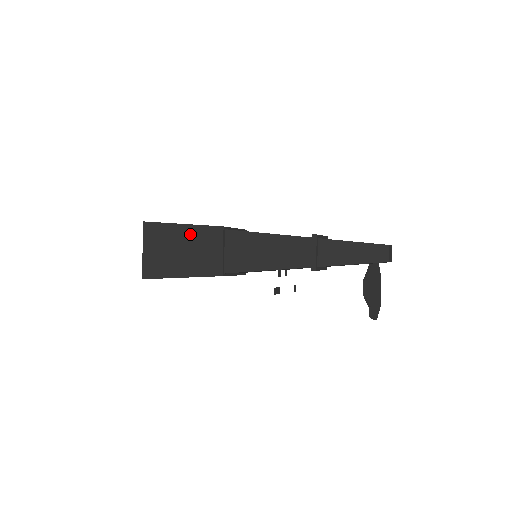
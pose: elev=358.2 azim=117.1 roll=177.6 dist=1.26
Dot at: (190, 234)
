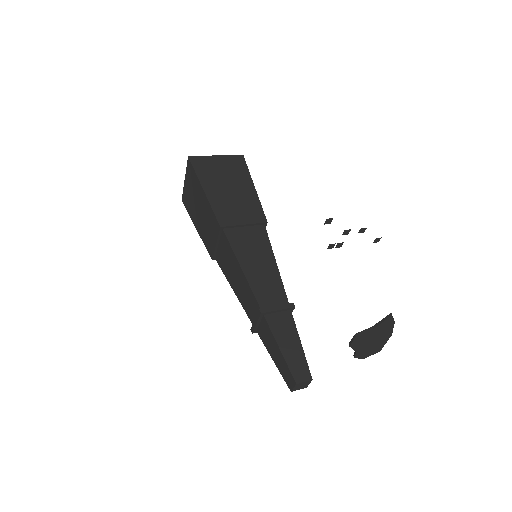
Dot at: (205, 205)
